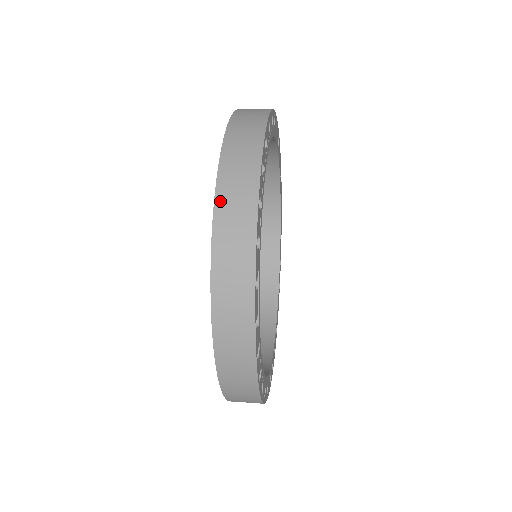
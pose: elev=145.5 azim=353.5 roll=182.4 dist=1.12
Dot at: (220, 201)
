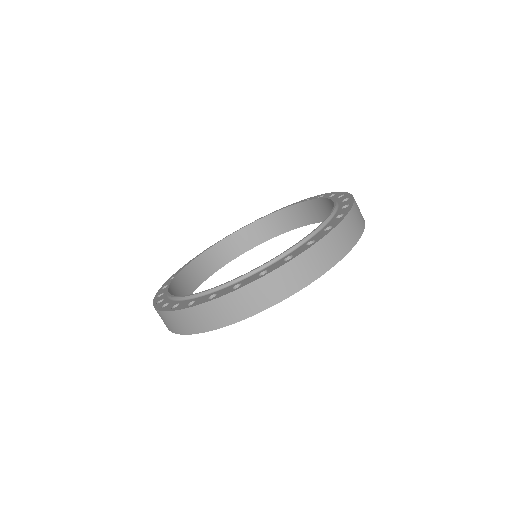
Dot at: (186, 312)
